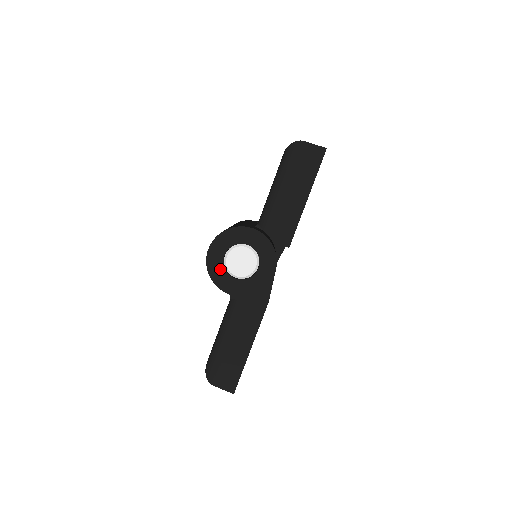
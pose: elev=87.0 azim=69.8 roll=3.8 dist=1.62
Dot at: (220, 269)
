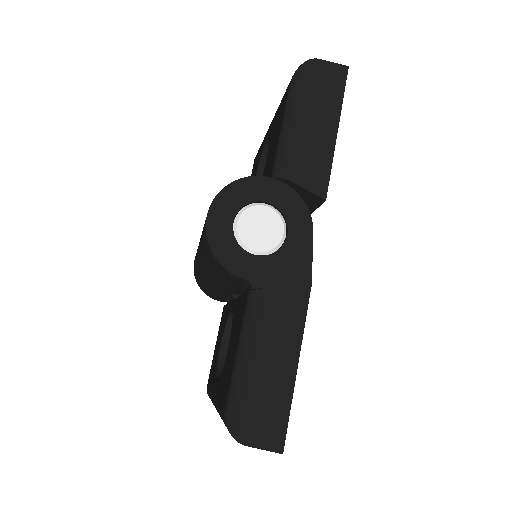
Dot at: (230, 243)
